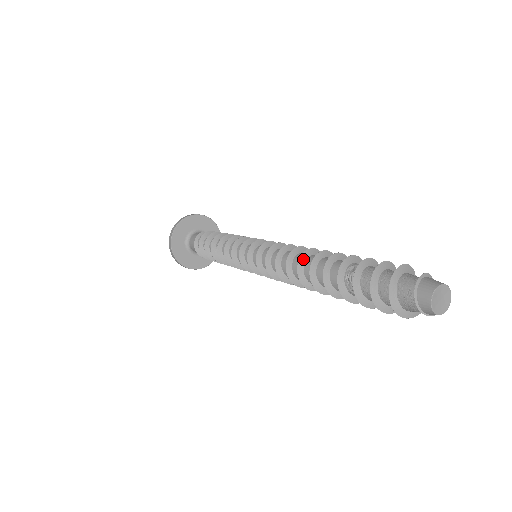
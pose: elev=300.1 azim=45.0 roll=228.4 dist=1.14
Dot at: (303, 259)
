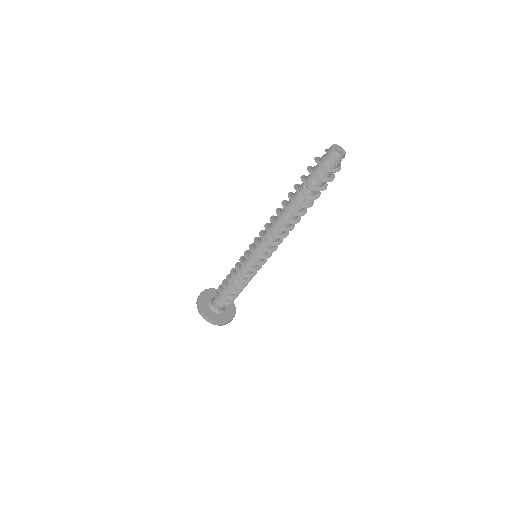
Dot at: (278, 211)
